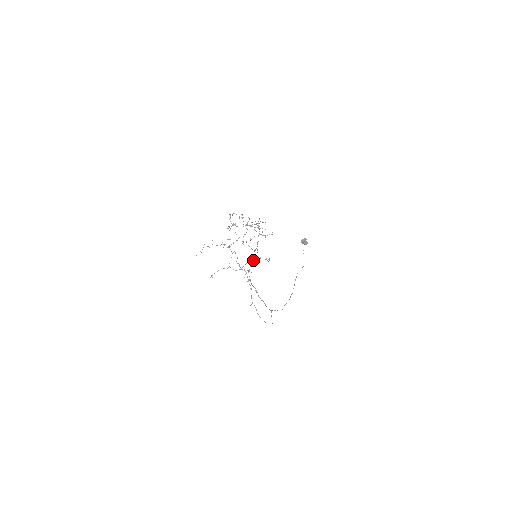
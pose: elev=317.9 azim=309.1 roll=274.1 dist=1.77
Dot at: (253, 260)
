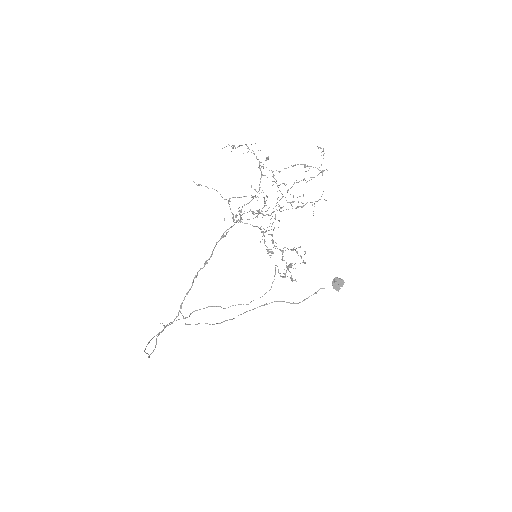
Dot at: occluded
